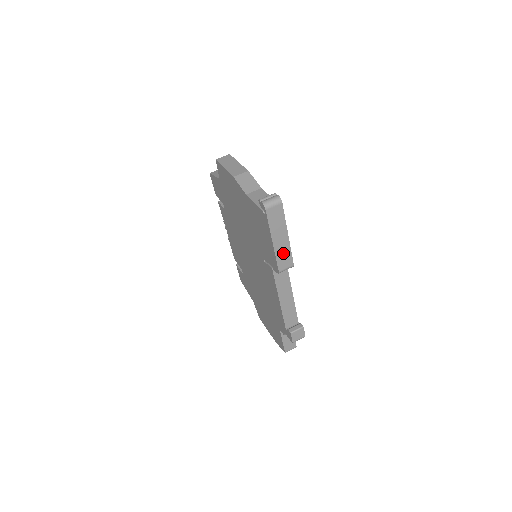
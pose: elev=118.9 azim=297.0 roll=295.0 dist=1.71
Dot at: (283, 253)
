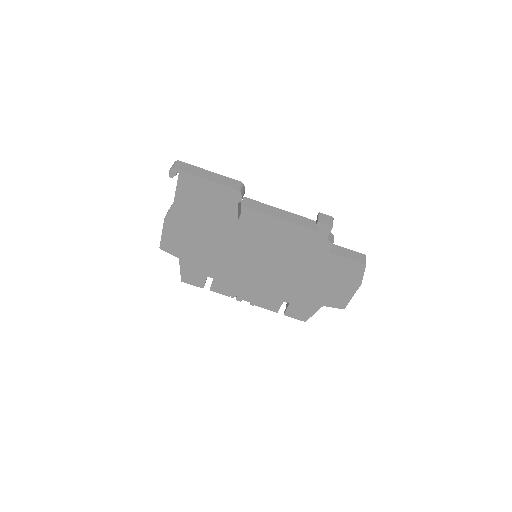
Dot at: (223, 181)
